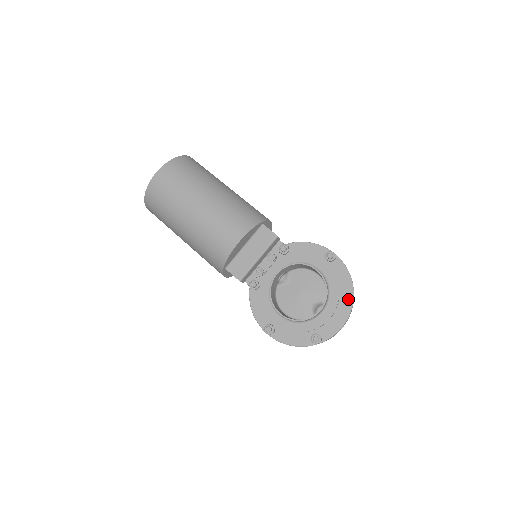
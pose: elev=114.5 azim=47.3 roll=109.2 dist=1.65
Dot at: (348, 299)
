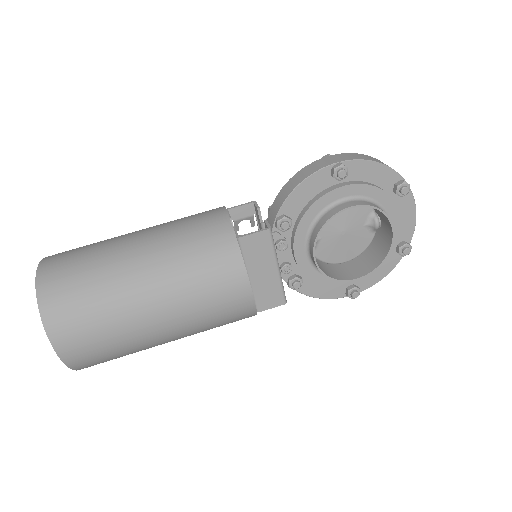
Dot at: (404, 189)
